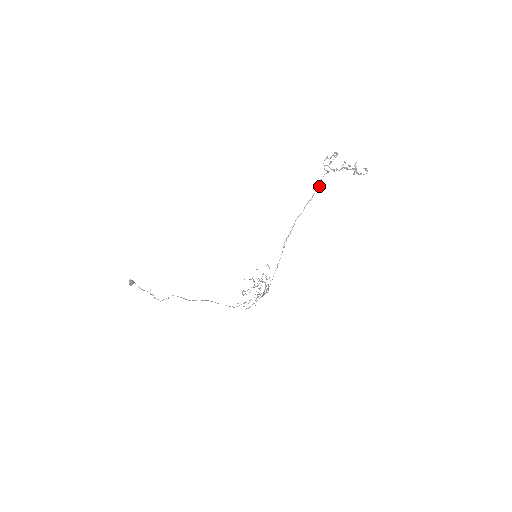
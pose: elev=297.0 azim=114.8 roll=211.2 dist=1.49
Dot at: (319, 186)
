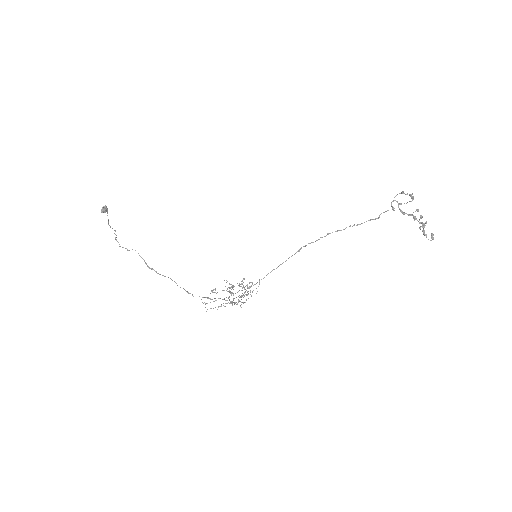
Dot at: (375, 218)
